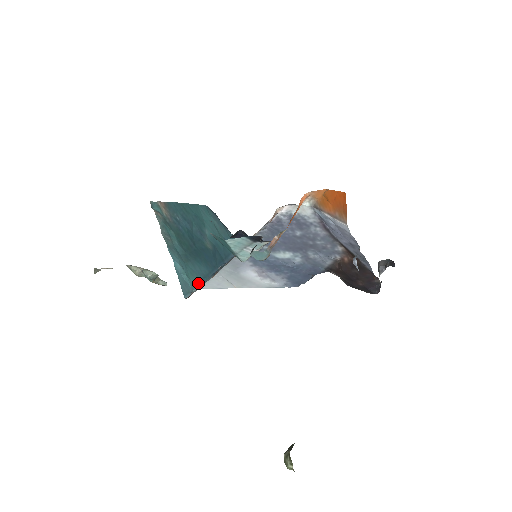
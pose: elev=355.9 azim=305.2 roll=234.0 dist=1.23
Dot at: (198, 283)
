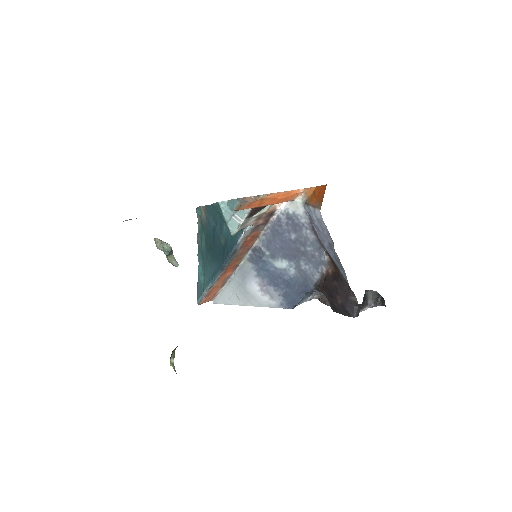
Dot at: (208, 283)
